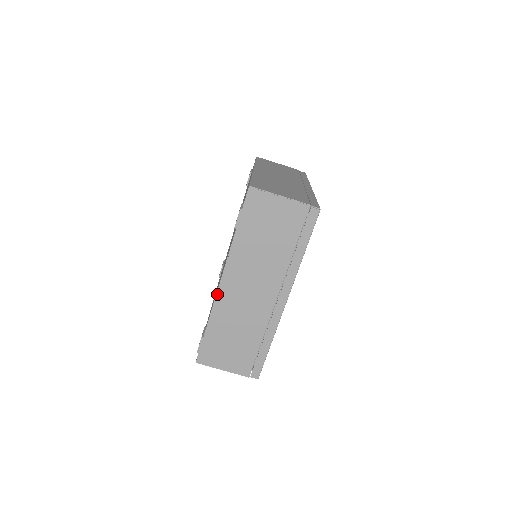
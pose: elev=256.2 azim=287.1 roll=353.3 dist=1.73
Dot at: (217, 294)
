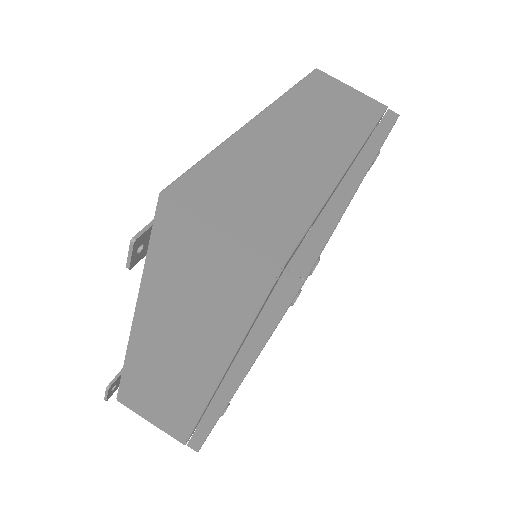
Dot at: (129, 339)
